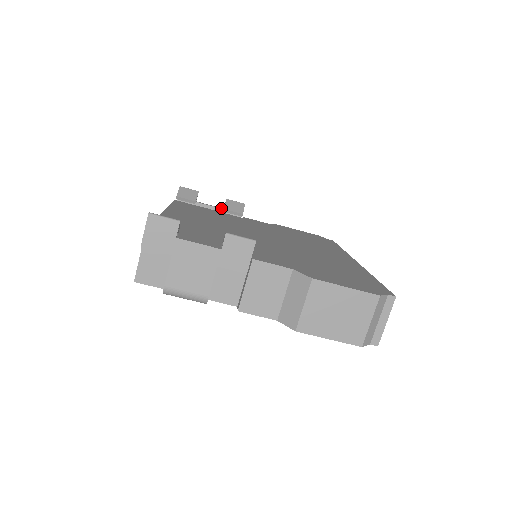
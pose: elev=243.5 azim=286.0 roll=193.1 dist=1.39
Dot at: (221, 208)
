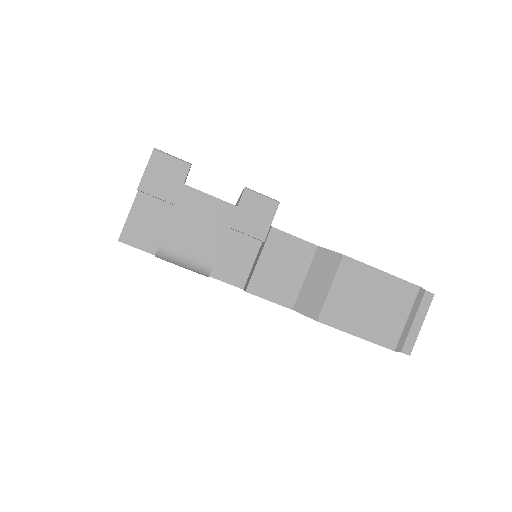
Dot at: occluded
